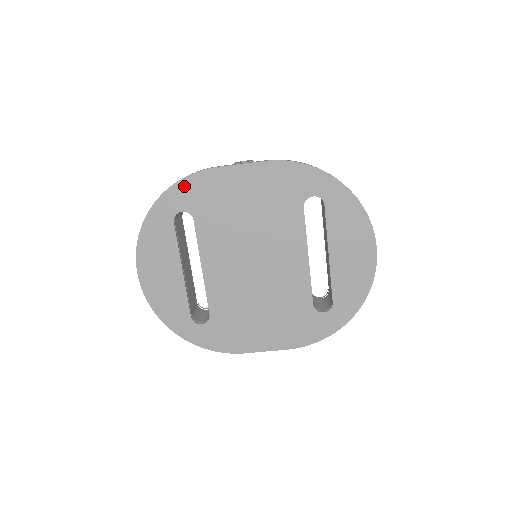
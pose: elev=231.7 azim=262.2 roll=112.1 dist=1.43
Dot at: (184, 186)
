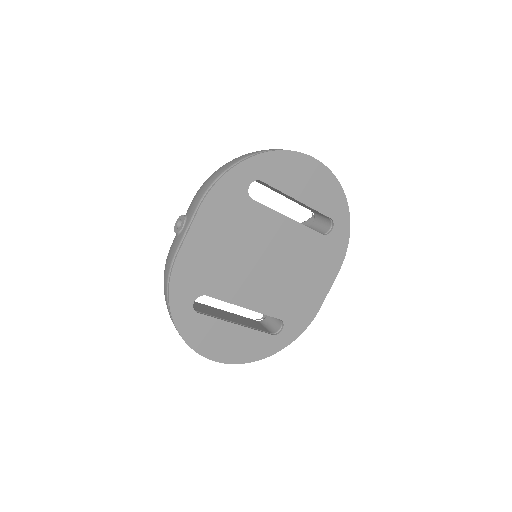
Dot at: (176, 289)
